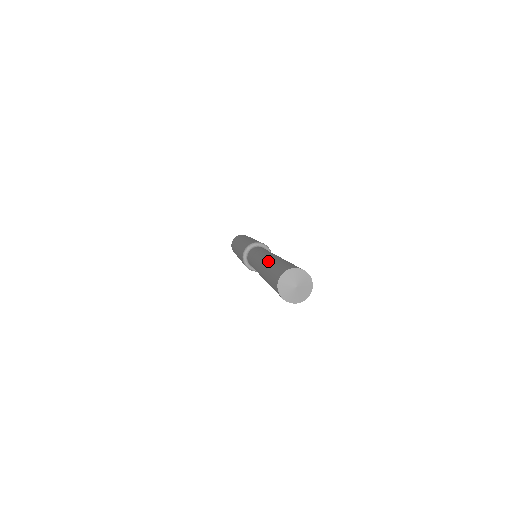
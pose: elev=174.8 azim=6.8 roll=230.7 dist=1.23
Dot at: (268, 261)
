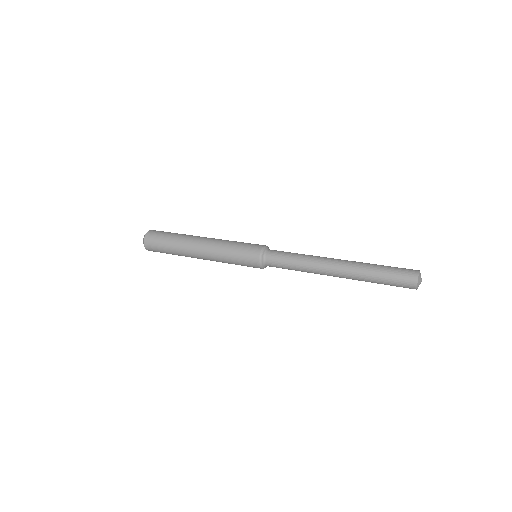
Dot at: (362, 263)
